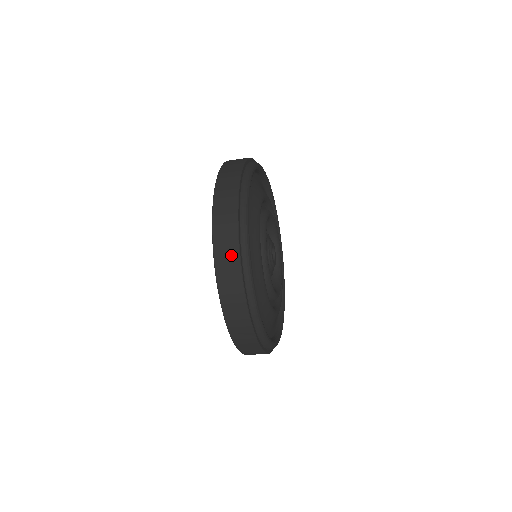
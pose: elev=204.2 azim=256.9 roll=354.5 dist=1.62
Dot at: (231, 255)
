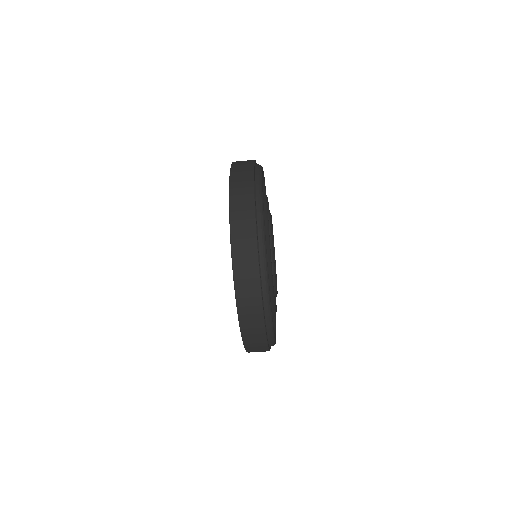
Dot at: (246, 203)
